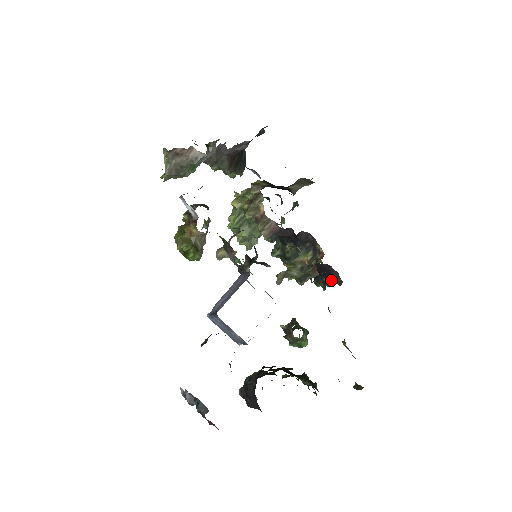
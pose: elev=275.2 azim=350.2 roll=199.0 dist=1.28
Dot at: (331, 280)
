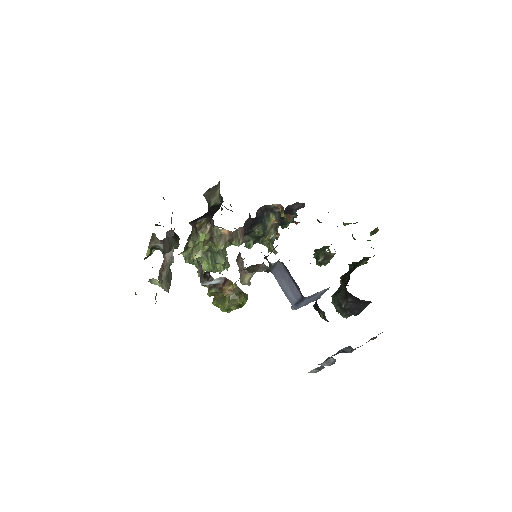
Dot at: occluded
